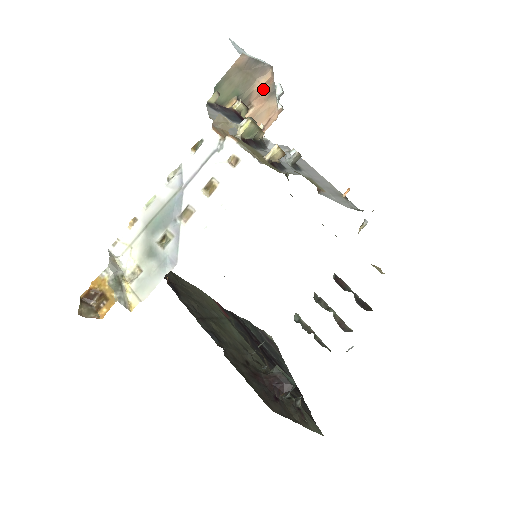
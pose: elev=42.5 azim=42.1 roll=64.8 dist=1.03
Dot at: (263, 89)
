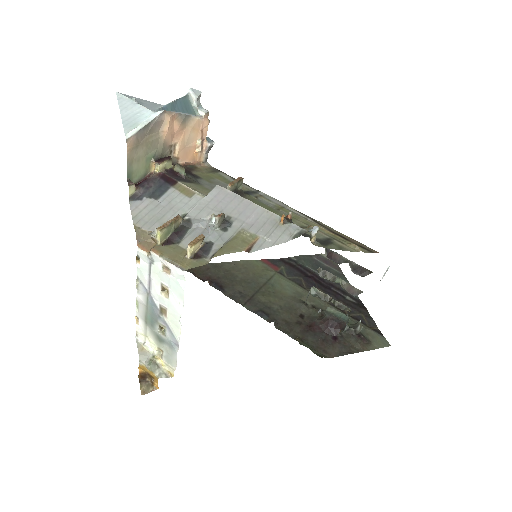
Dot at: (173, 128)
